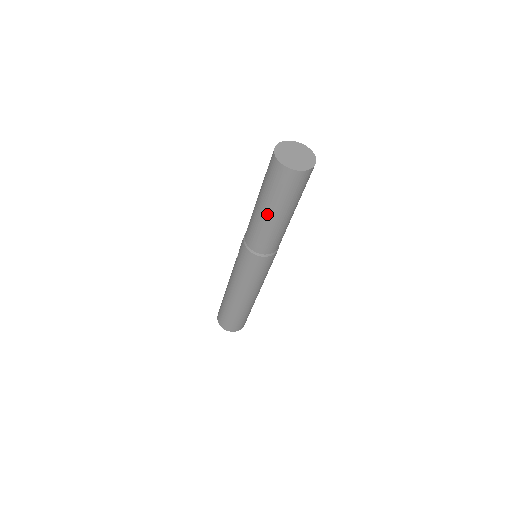
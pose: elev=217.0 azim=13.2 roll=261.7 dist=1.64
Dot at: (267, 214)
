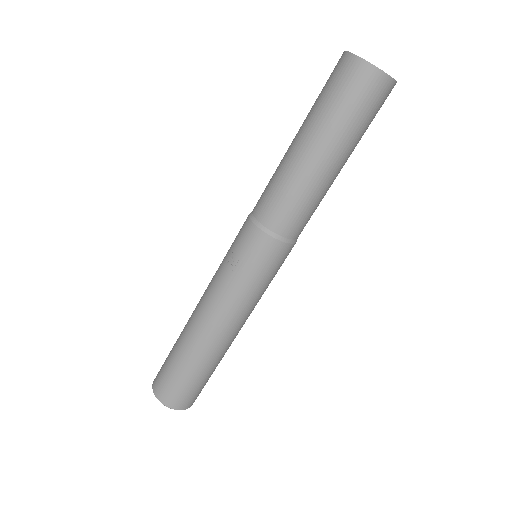
Dot at: (329, 163)
